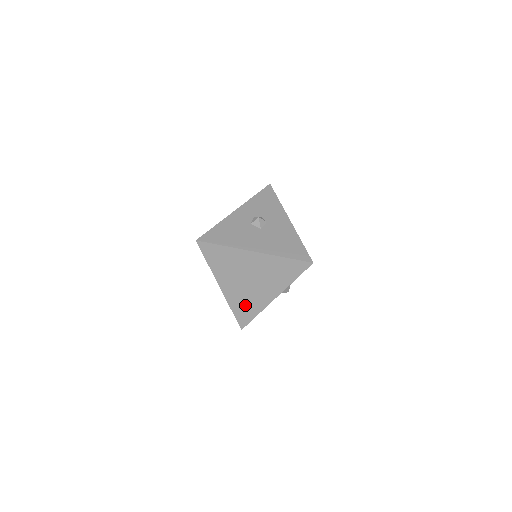
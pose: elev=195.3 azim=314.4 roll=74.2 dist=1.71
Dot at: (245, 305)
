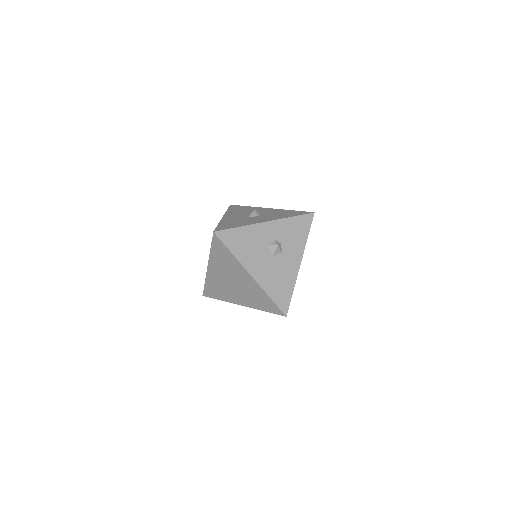
Dot at: (217, 289)
